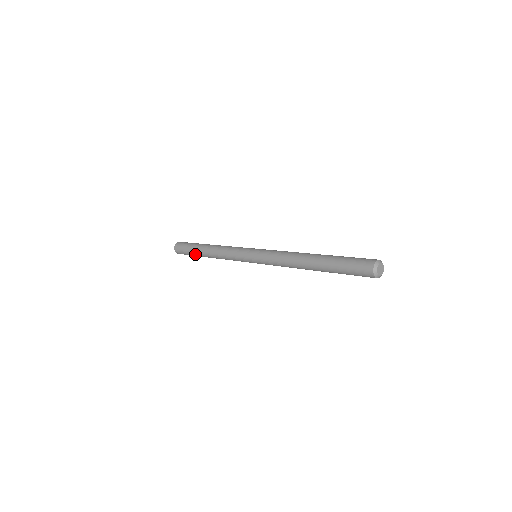
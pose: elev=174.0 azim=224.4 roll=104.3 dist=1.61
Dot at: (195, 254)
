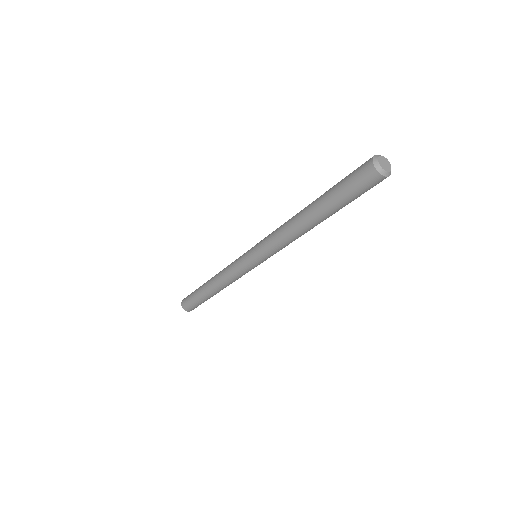
Dot at: (202, 299)
